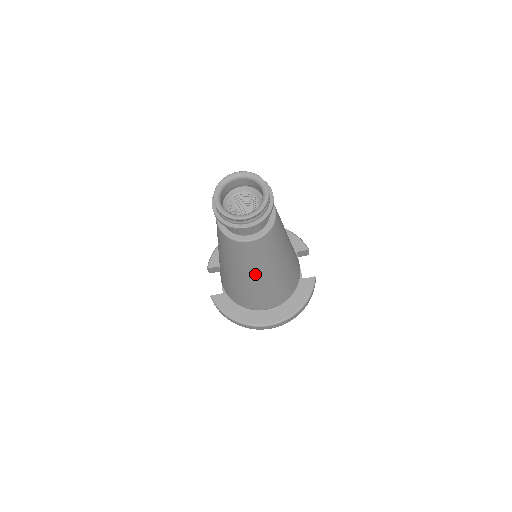
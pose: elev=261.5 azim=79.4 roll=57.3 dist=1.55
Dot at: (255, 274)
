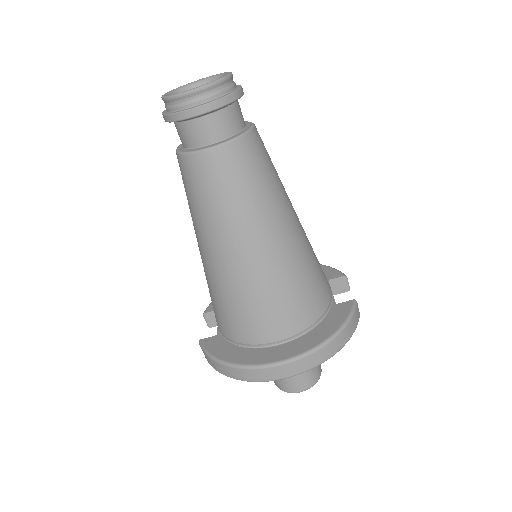
Dot at: (237, 237)
